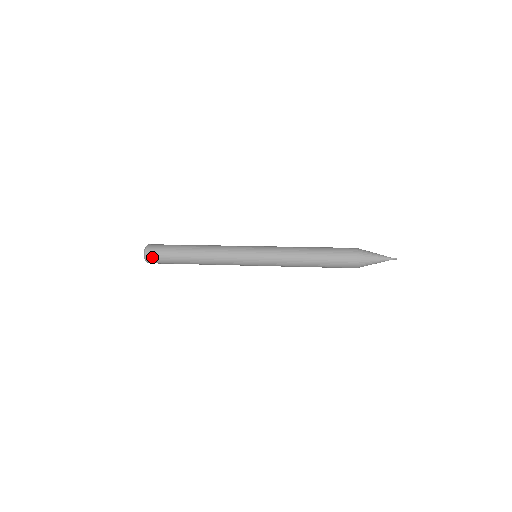
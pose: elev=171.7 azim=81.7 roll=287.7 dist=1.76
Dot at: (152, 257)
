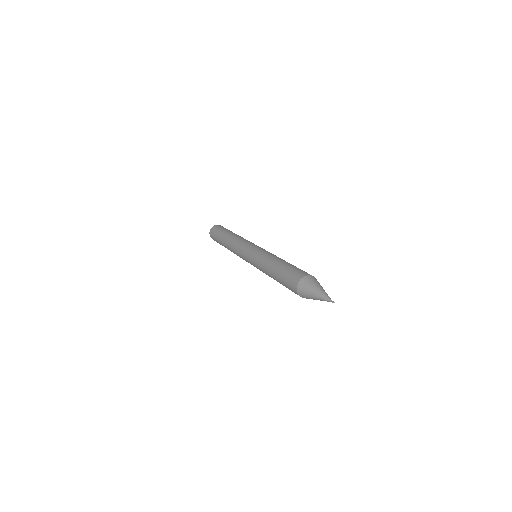
Dot at: (213, 239)
